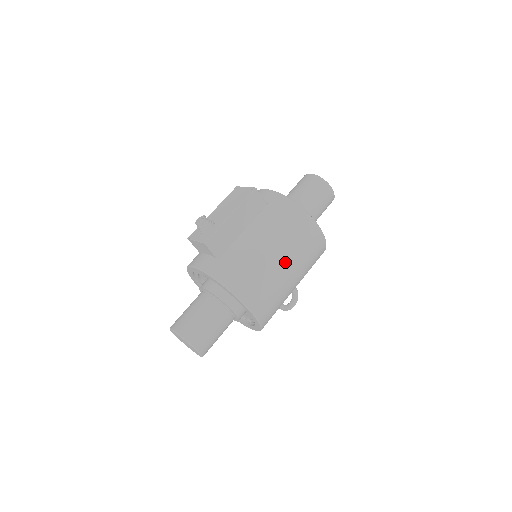
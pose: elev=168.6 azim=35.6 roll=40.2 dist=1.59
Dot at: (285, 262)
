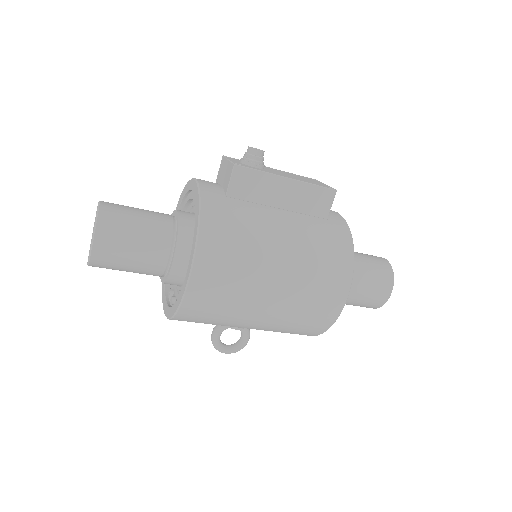
Dot at: (280, 281)
